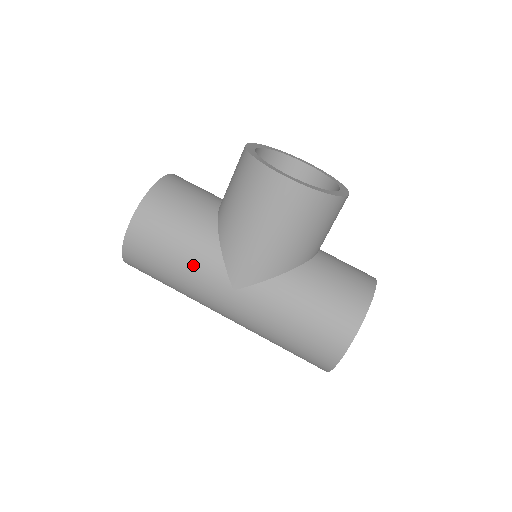
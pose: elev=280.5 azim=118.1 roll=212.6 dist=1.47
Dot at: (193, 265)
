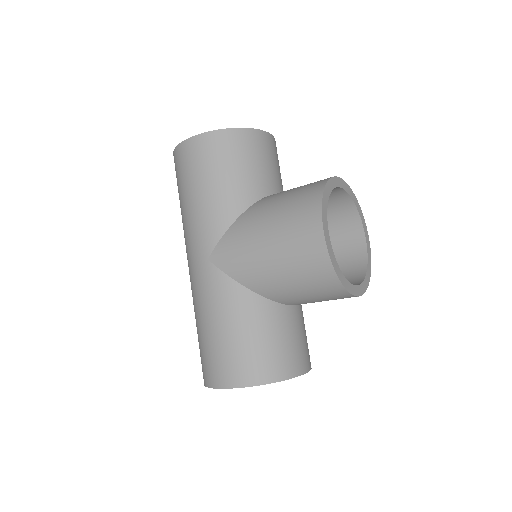
Dot at: (204, 211)
